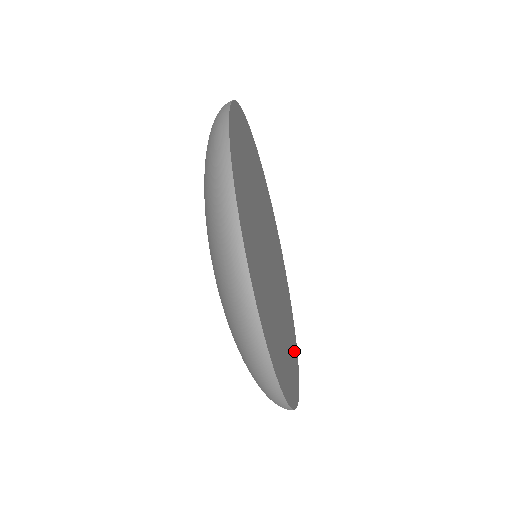
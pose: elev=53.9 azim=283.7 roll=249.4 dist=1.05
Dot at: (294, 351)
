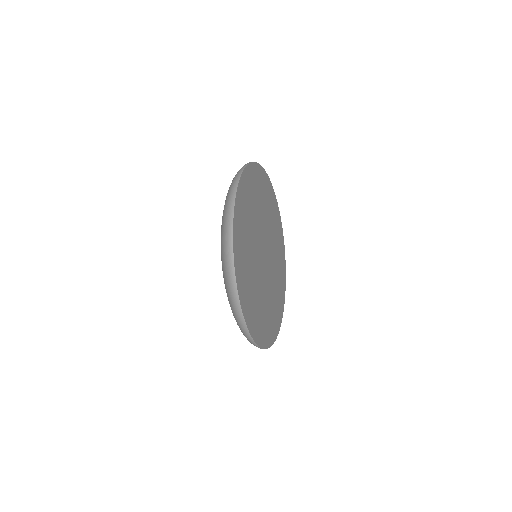
Dot at: (281, 244)
